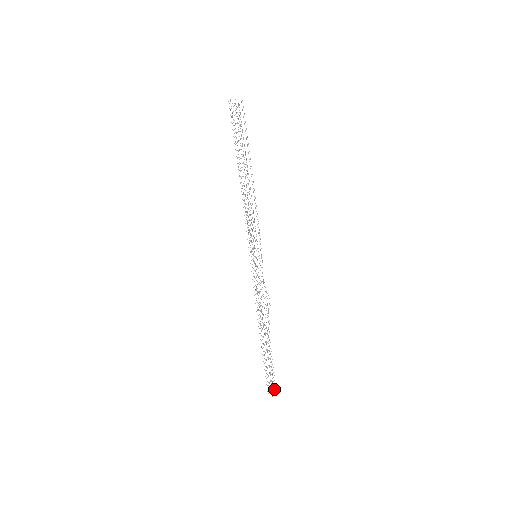
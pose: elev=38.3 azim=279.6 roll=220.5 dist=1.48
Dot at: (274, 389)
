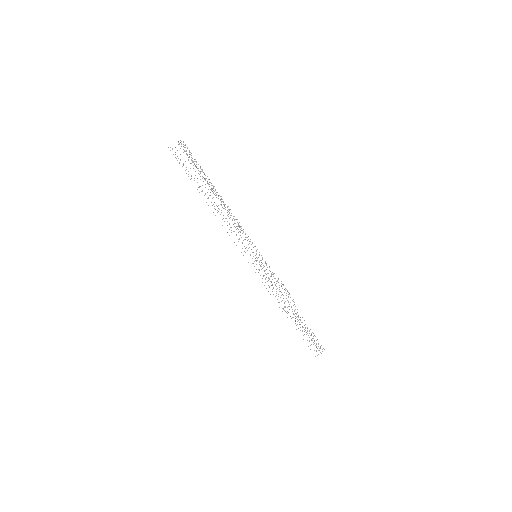
Dot at: occluded
